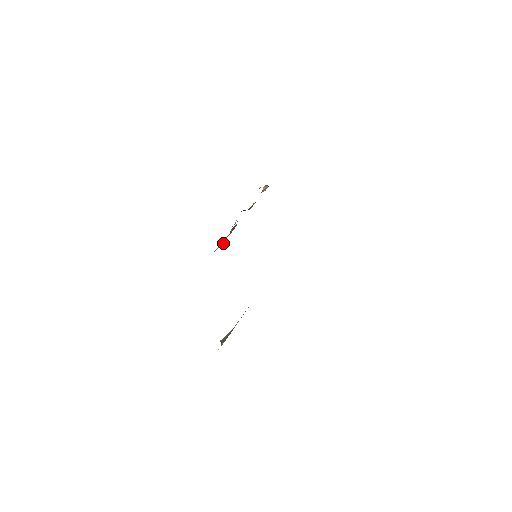
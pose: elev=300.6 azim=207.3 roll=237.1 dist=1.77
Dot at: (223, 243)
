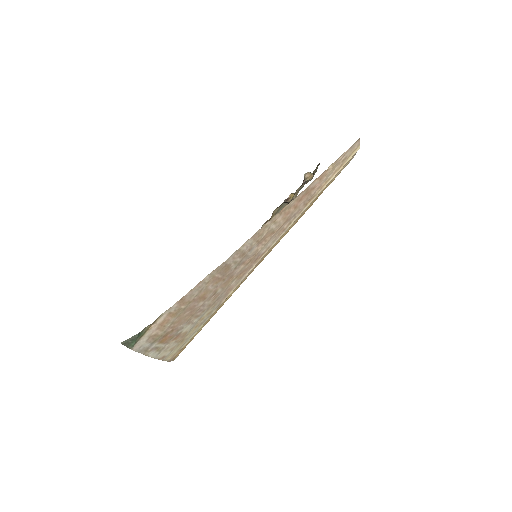
Dot at: occluded
